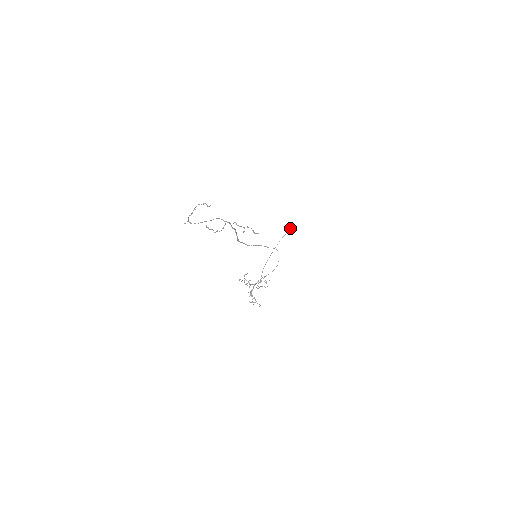
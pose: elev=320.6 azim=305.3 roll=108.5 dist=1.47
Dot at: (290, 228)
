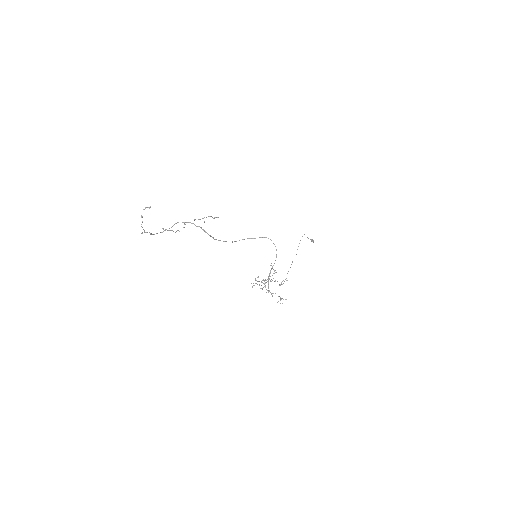
Dot at: (313, 241)
